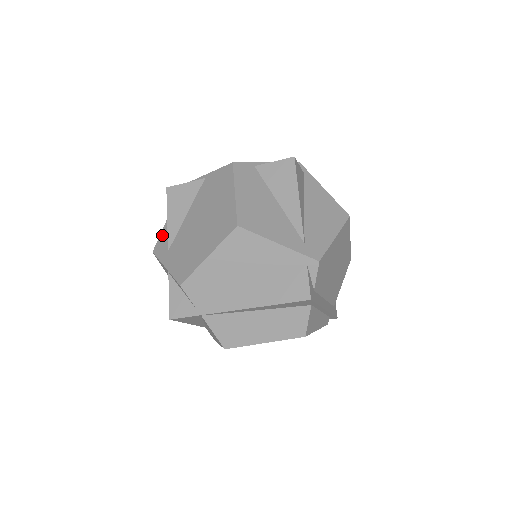
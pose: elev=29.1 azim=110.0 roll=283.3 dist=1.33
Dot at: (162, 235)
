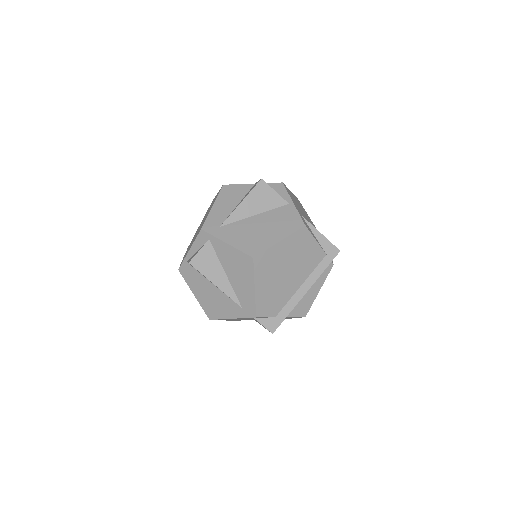
Dot at: occluded
